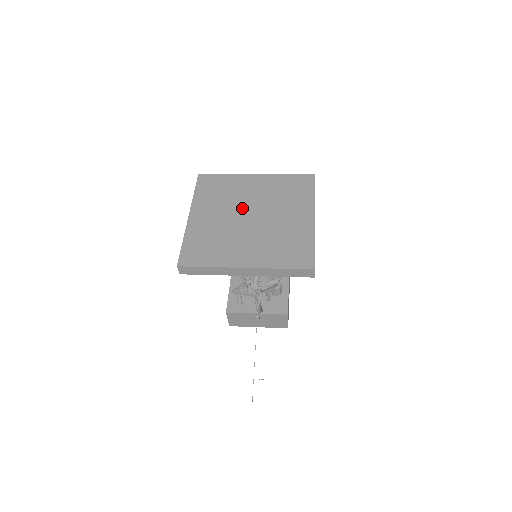
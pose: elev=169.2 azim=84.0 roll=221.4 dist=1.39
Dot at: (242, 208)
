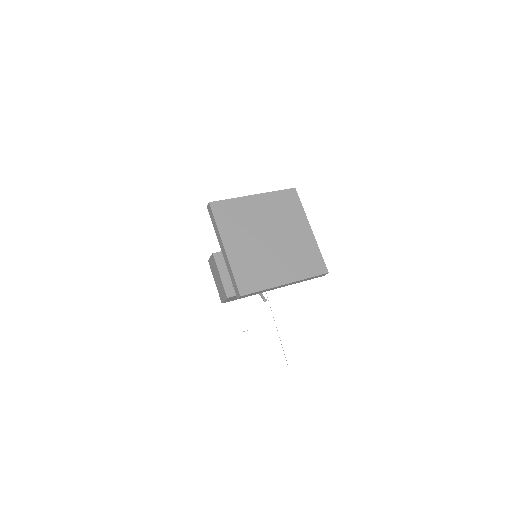
Dot at: (260, 231)
